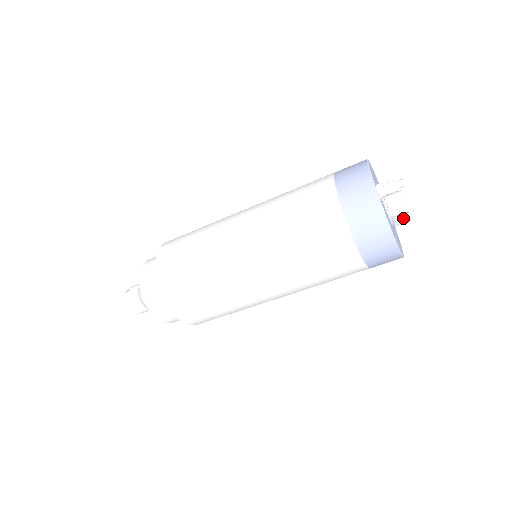
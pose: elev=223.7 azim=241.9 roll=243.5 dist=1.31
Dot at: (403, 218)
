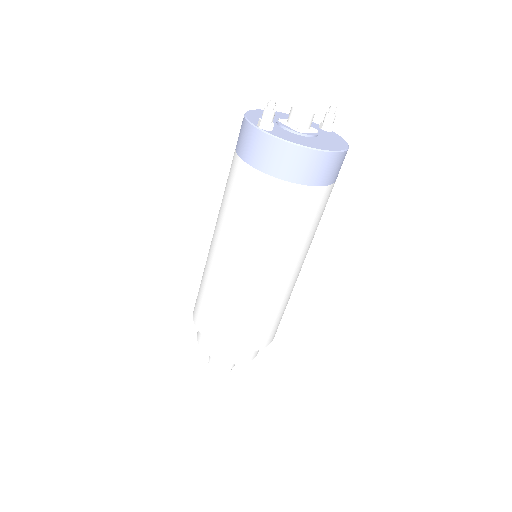
Dot at: (328, 120)
